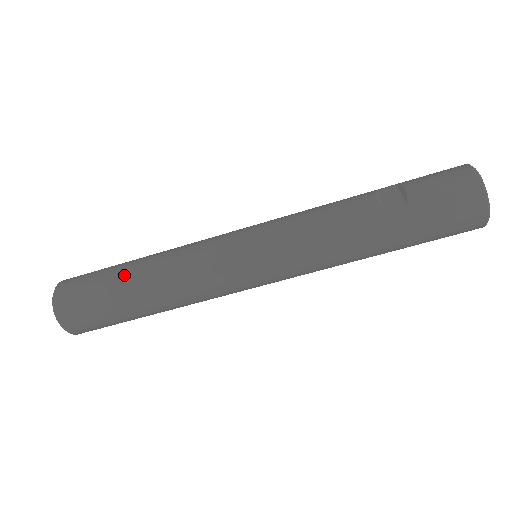
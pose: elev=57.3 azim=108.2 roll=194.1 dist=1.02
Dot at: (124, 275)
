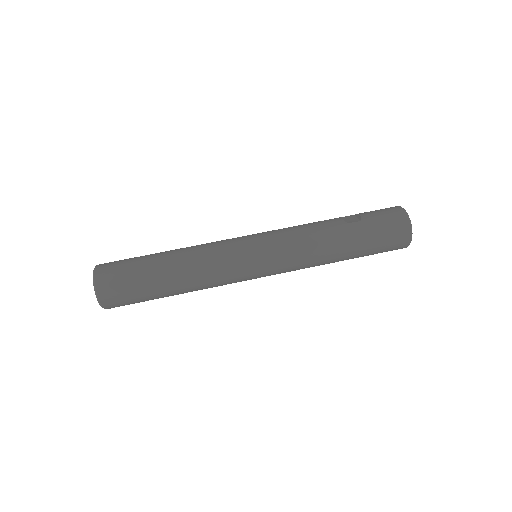
Dot at: (157, 256)
